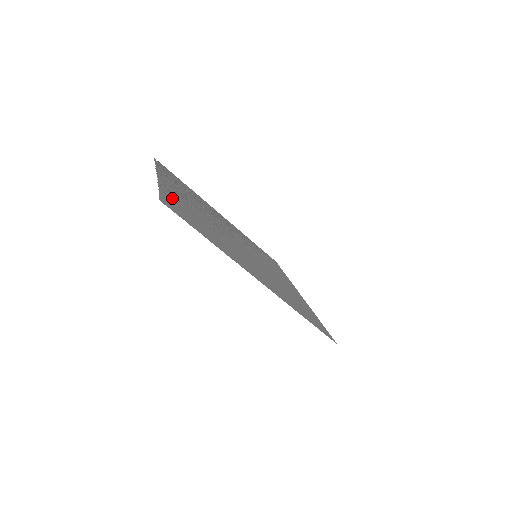
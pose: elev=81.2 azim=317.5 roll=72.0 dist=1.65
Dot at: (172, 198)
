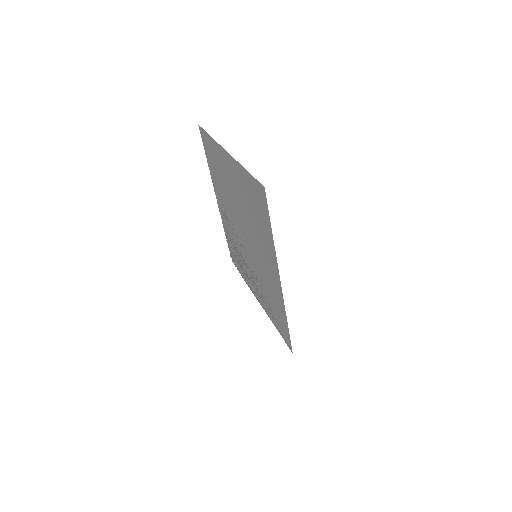
Dot at: (211, 165)
